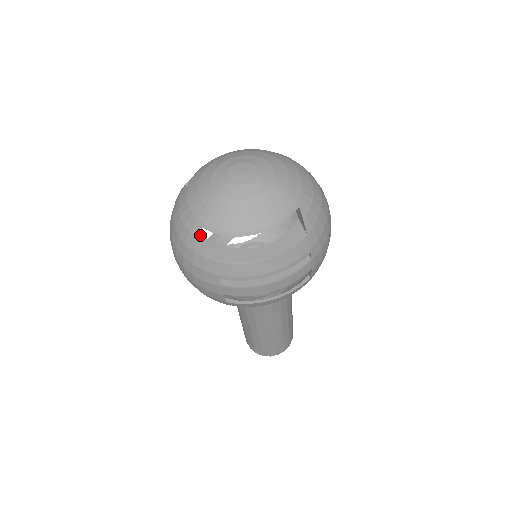
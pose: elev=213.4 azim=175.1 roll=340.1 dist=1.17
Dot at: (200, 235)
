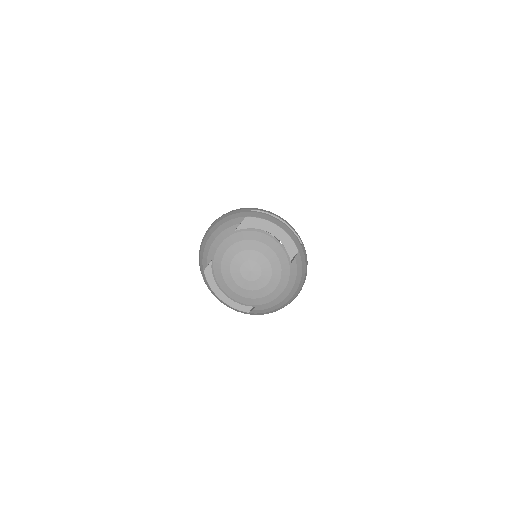
Dot at: (209, 260)
